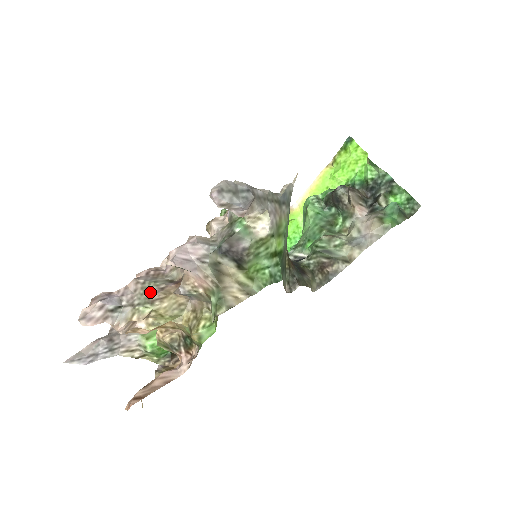
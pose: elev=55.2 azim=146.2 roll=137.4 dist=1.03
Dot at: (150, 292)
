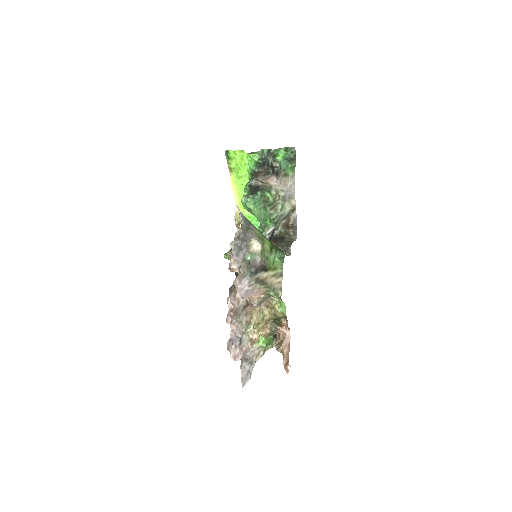
Dot at: (244, 320)
